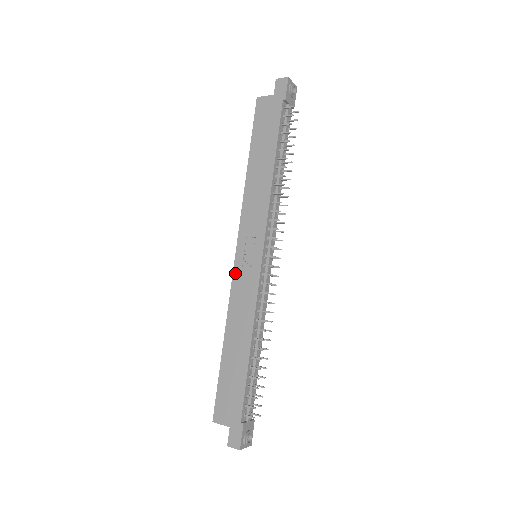
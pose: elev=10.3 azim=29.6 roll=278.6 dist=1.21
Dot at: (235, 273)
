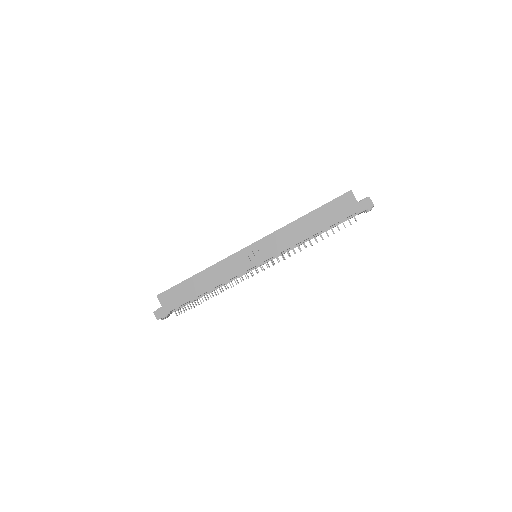
Dot at: (238, 253)
